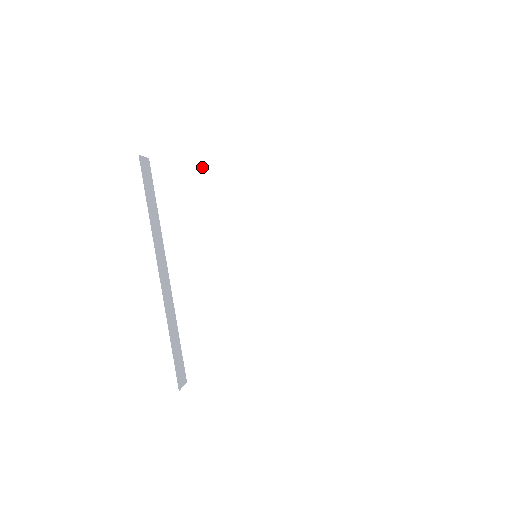
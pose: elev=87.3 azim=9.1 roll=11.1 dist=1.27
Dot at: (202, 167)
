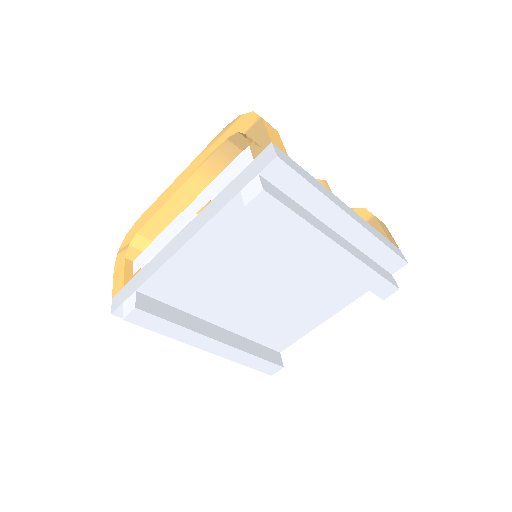
Dot at: (181, 269)
